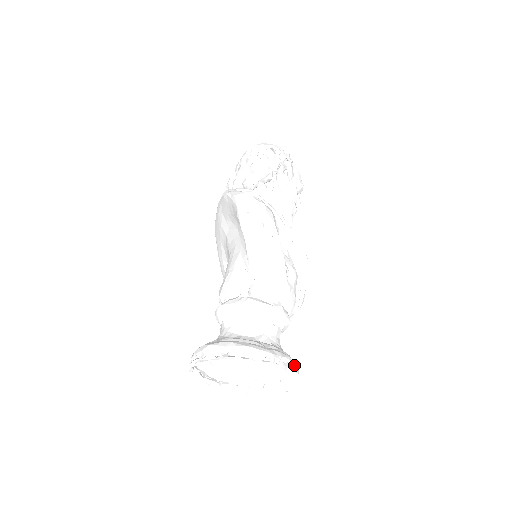
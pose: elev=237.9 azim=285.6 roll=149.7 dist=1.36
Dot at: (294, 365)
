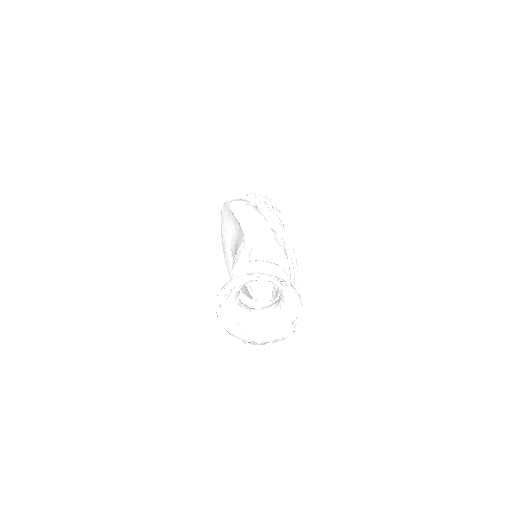
Dot at: (293, 287)
